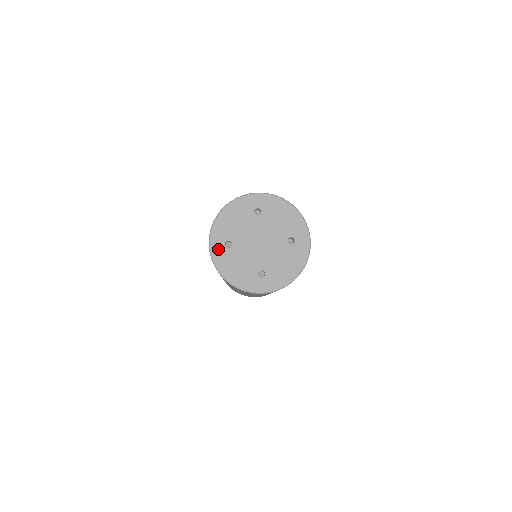
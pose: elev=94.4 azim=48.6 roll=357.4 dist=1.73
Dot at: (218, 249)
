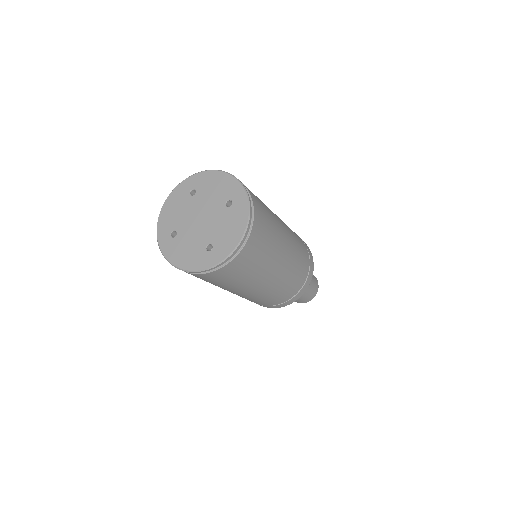
Dot at: (166, 243)
